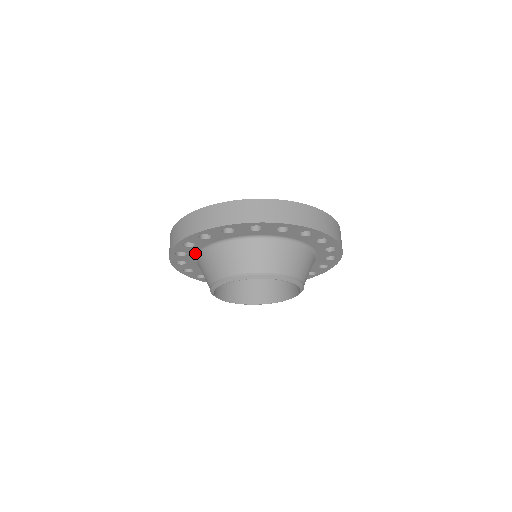
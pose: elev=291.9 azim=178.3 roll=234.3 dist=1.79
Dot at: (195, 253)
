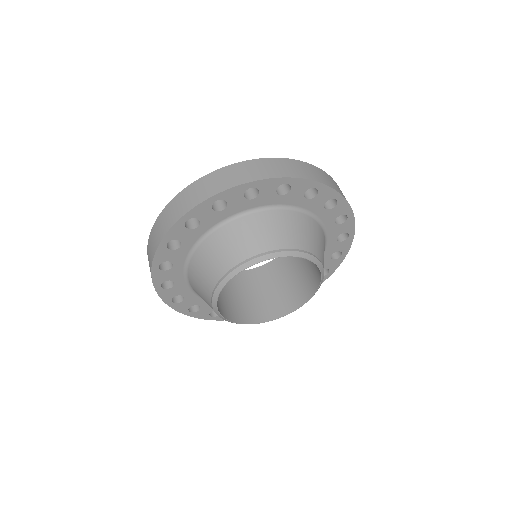
Dot at: (183, 261)
